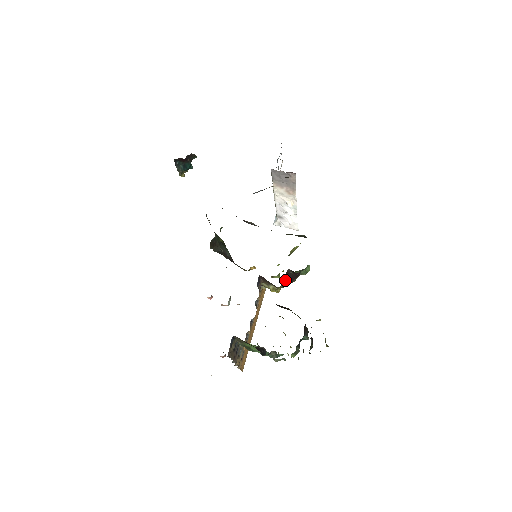
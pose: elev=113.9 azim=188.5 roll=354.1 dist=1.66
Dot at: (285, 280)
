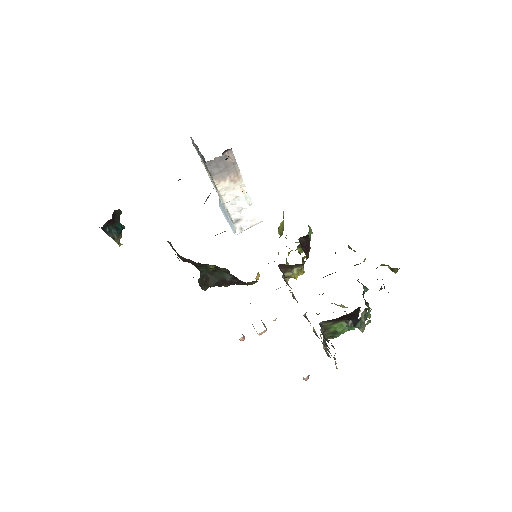
Dot at: occluded
